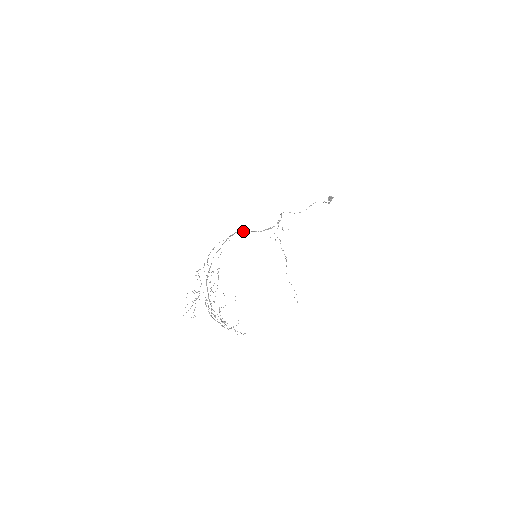
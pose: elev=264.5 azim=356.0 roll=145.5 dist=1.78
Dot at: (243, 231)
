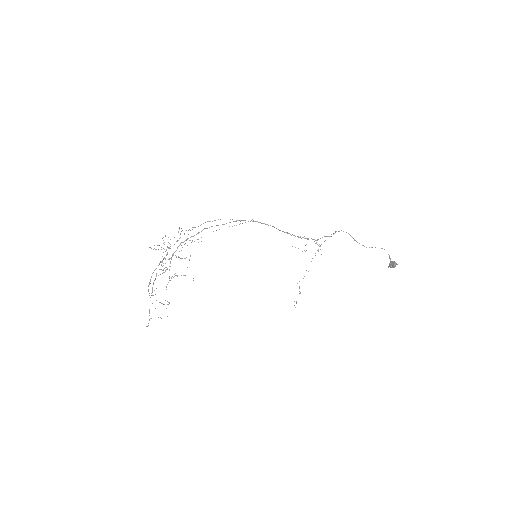
Dot at: (265, 224)
